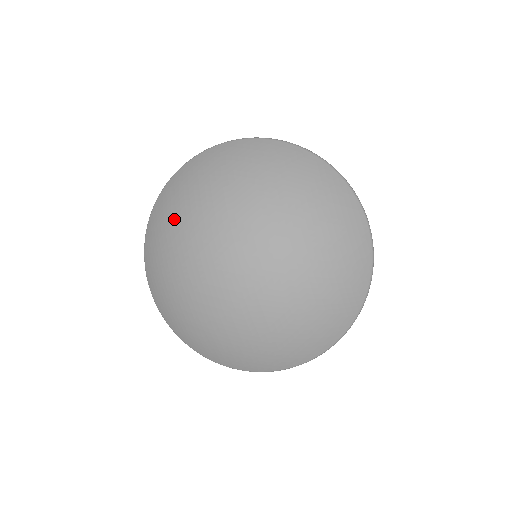
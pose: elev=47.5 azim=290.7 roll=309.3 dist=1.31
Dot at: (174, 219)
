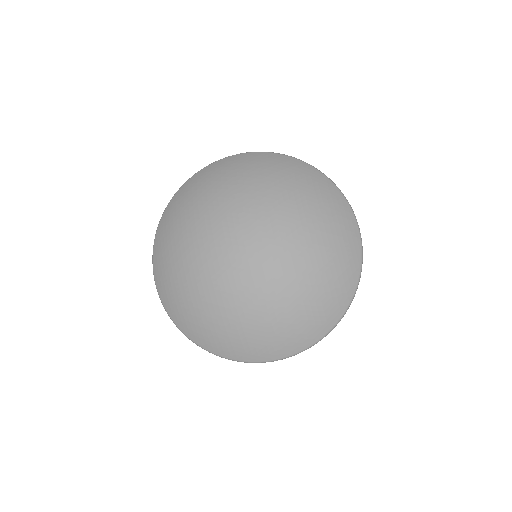
Dot at: (186, 213)
